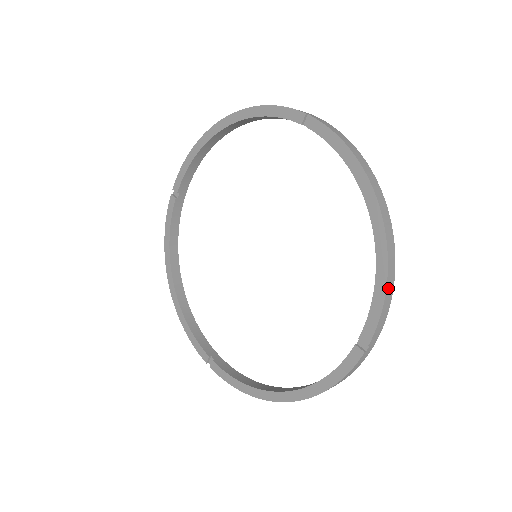
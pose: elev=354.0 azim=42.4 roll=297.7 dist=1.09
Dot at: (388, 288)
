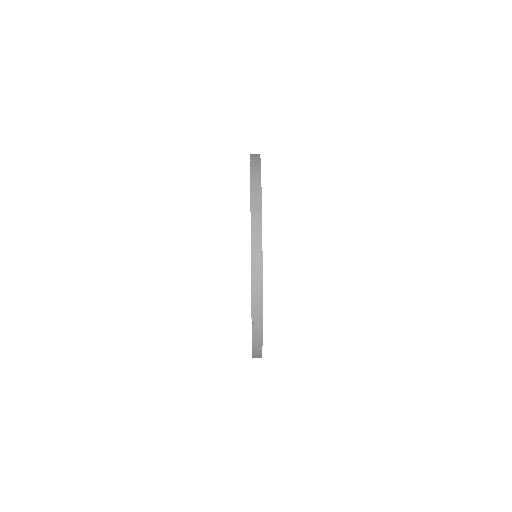
Dot at: occluded
